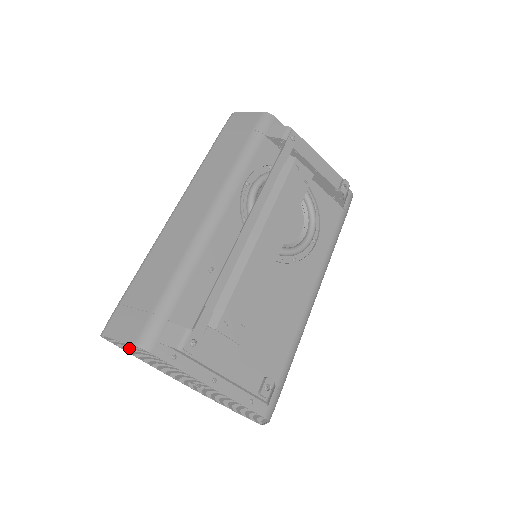
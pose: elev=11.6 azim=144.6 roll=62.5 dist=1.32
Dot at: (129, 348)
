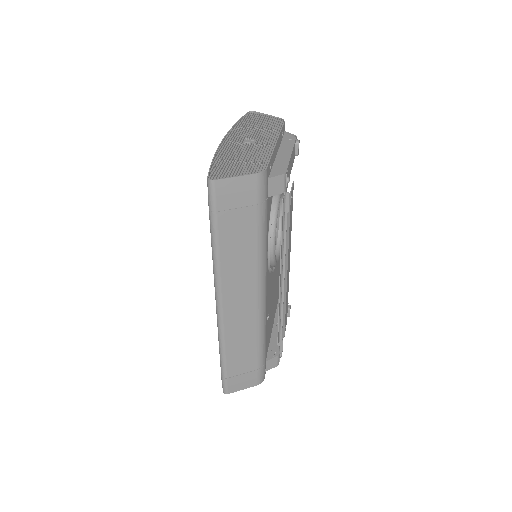
Dot at: occluded
